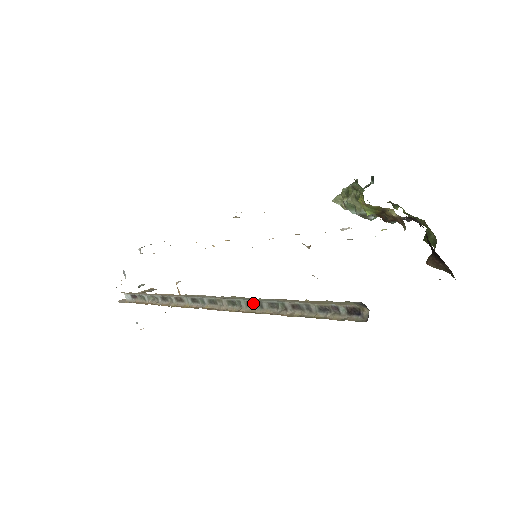
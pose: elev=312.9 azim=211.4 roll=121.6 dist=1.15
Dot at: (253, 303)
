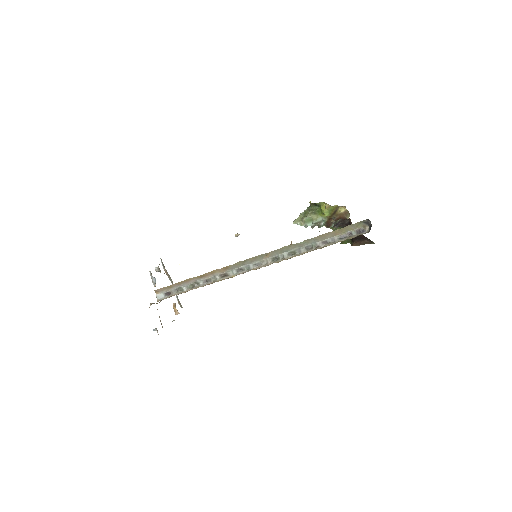
Dot at: (293, 252)
